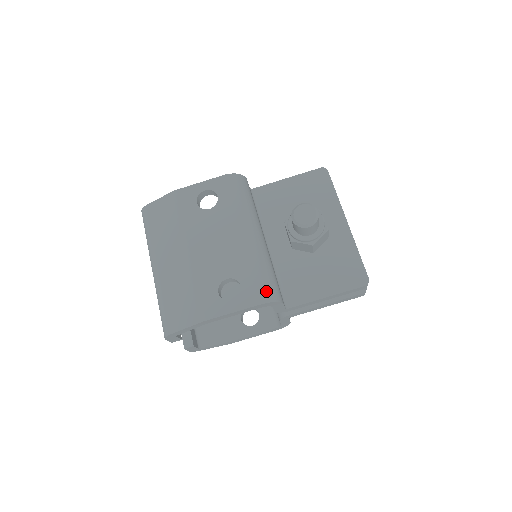
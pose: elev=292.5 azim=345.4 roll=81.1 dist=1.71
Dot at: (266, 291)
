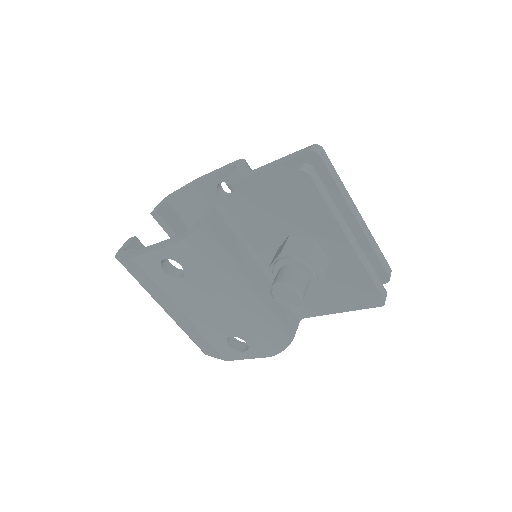
Dot at: (271, 346)
